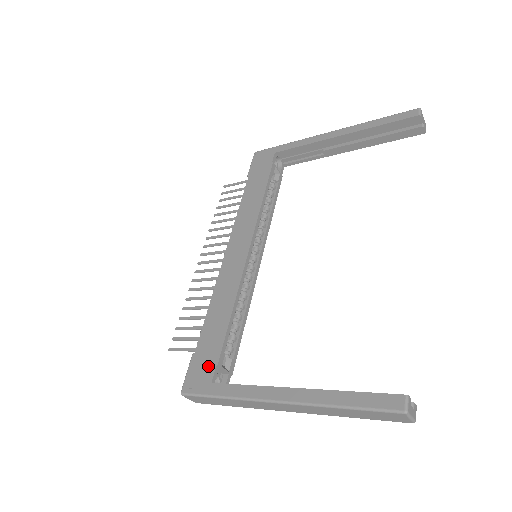
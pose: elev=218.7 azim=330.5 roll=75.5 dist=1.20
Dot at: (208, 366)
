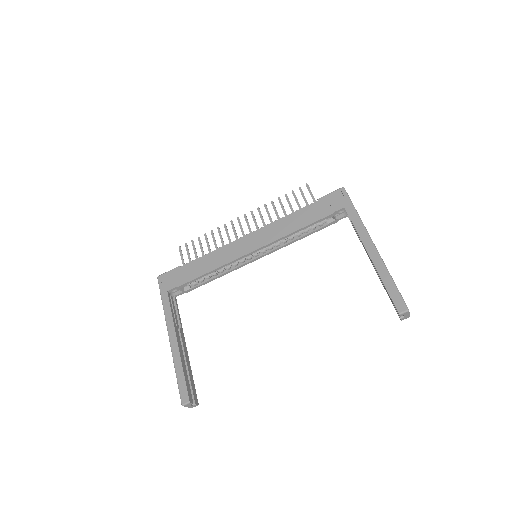
Dot at: (175, 282)
